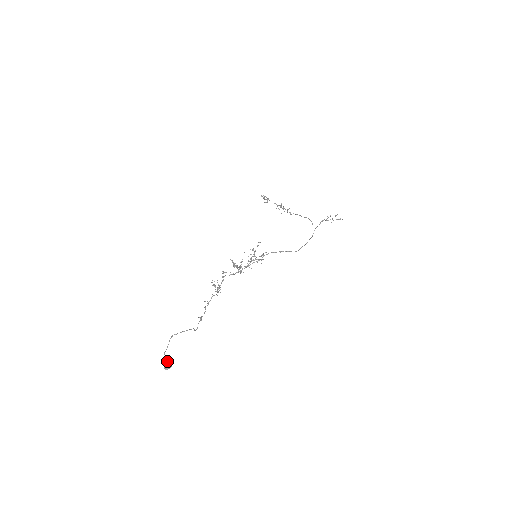
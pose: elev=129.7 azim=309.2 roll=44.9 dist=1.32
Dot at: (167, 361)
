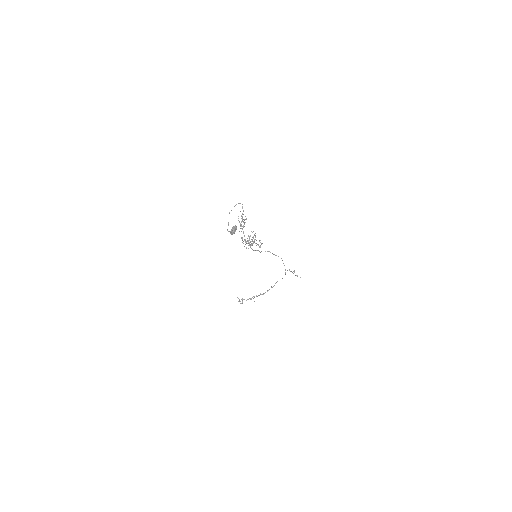
Dot at: (232, 227)
